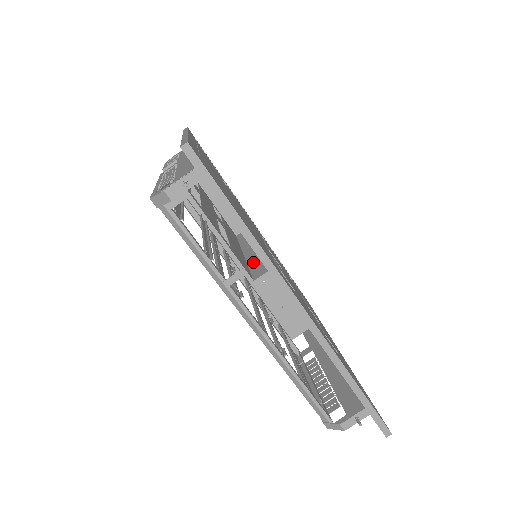
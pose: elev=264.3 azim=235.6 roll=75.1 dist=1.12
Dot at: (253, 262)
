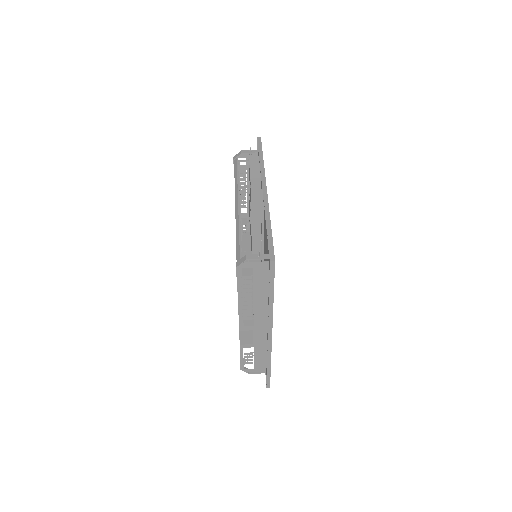
Dot at: (255, 207)
